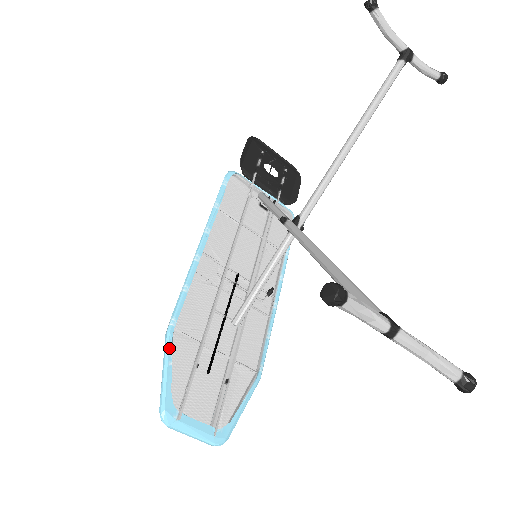
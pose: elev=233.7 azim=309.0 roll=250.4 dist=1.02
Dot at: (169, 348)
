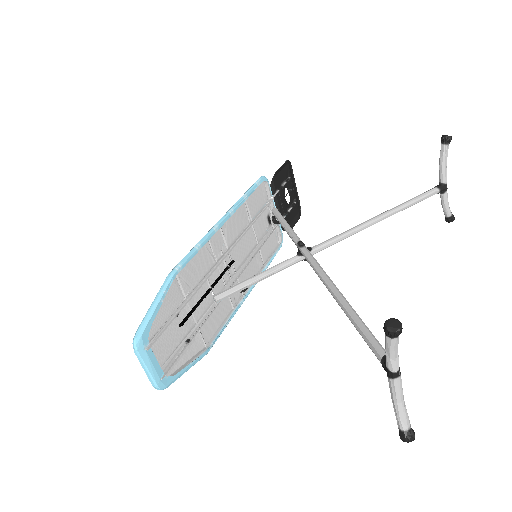
Dot at: (167, 287)
